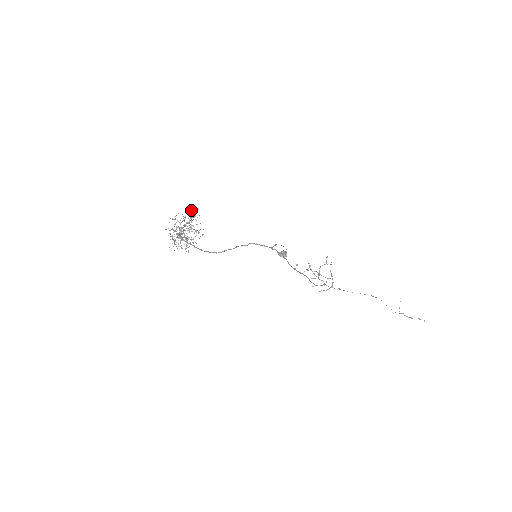
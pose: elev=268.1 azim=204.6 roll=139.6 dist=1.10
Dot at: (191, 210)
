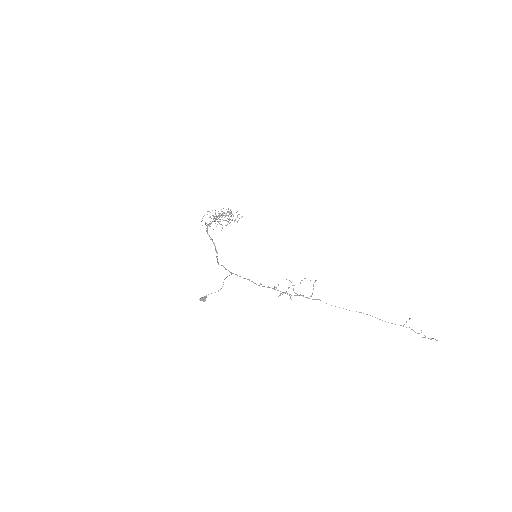
Dot at: occluded
